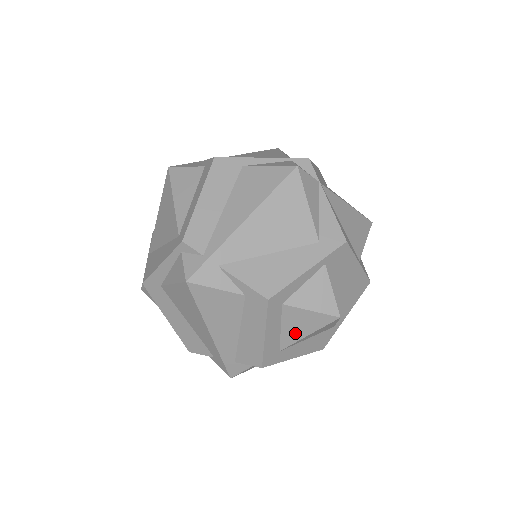
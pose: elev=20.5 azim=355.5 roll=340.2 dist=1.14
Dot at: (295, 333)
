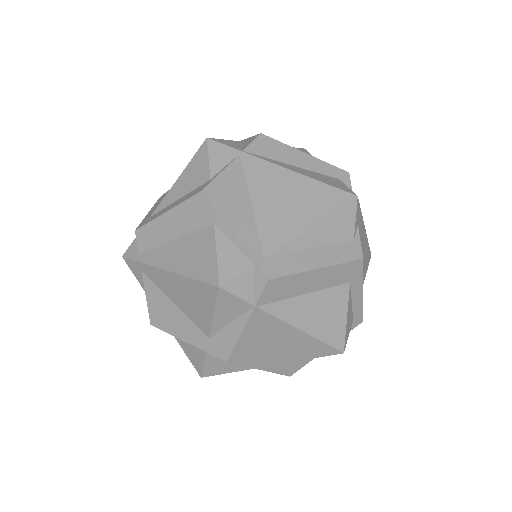
Dot at: occluded
